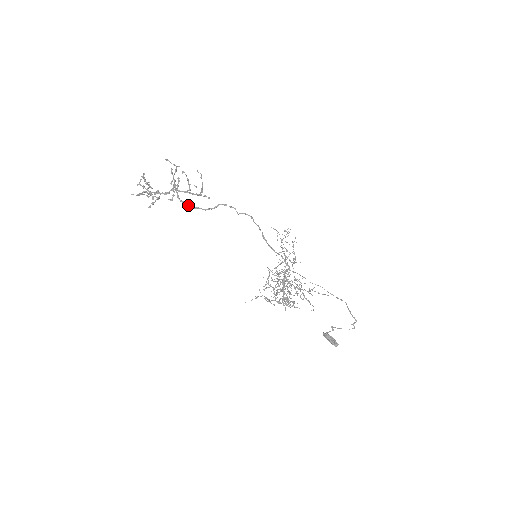
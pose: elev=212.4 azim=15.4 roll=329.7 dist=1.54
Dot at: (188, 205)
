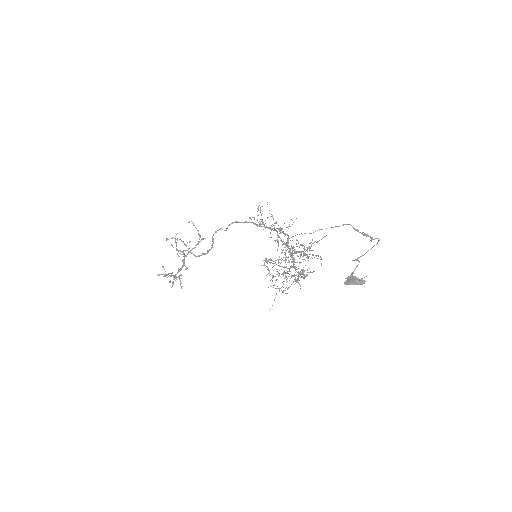
Dot at: occluded
